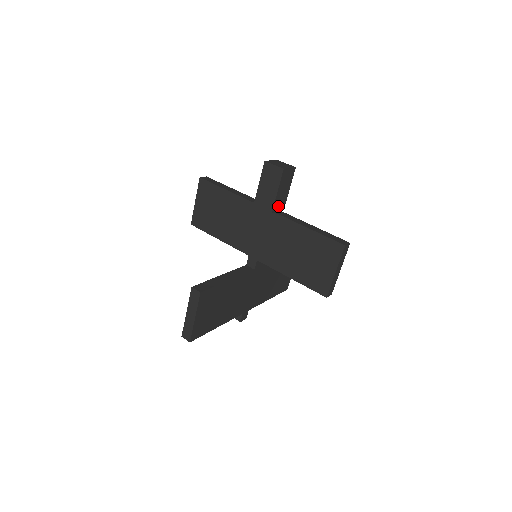
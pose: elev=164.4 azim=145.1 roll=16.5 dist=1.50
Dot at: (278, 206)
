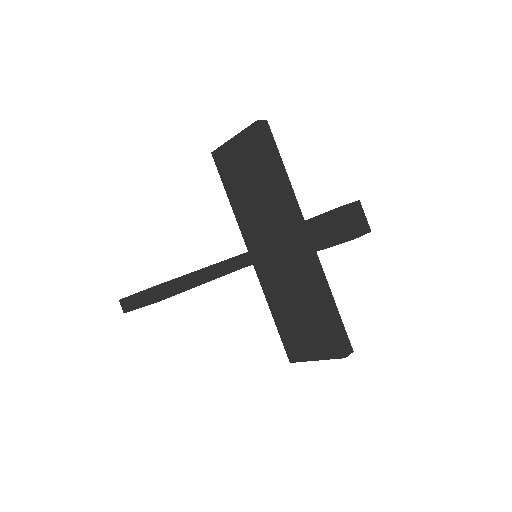
Dot at: occluded
